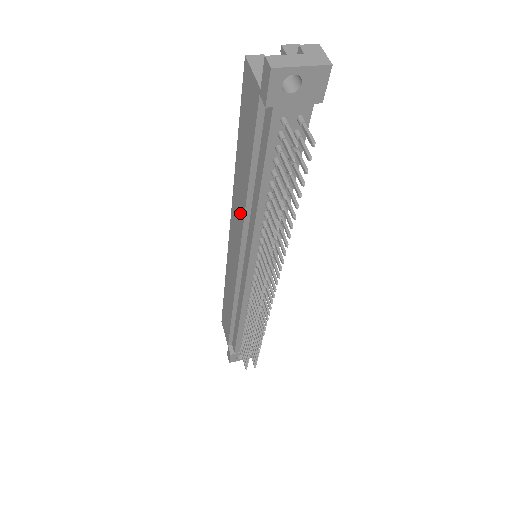
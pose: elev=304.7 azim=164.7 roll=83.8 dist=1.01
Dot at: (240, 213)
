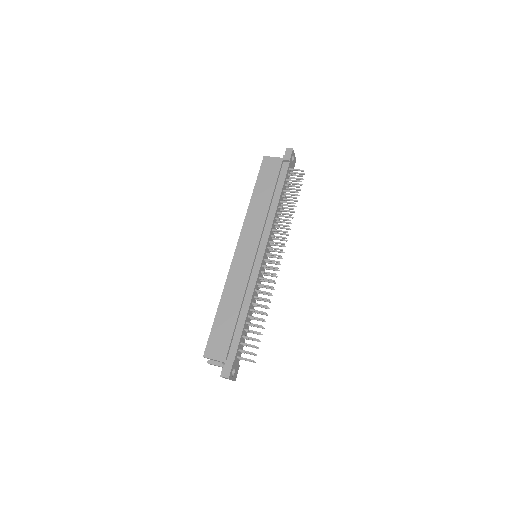
Dot at: (260, 219)
